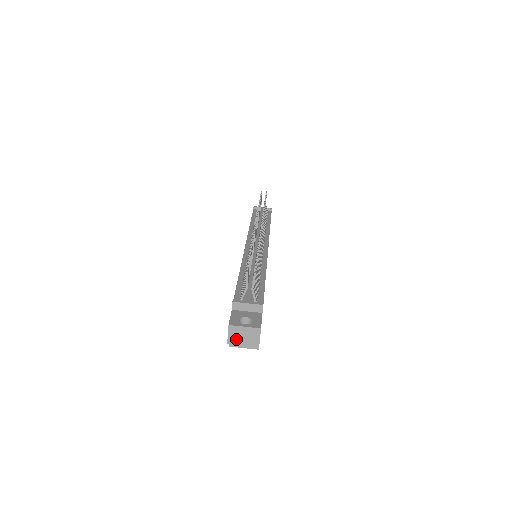
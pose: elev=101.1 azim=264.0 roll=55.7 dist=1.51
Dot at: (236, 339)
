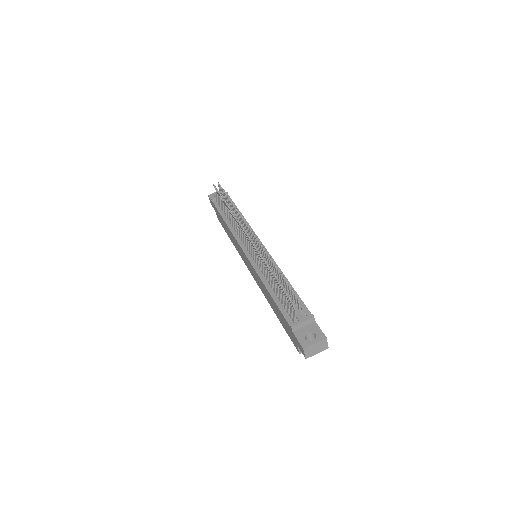
Dot at: (311, 353)
